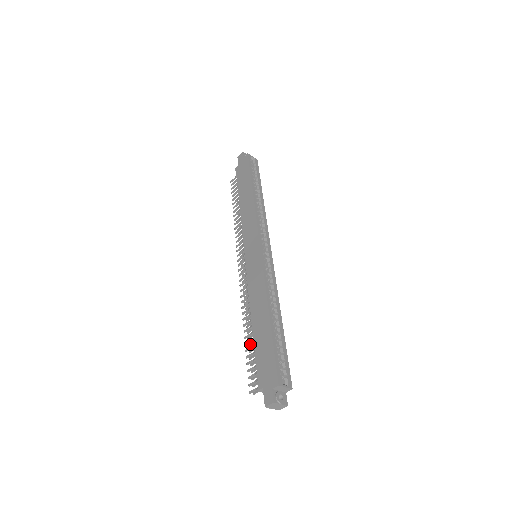
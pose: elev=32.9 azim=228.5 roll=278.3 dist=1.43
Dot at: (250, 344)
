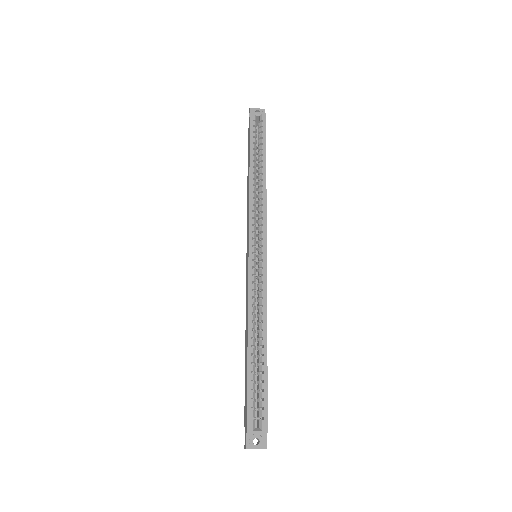
Dot at: occluded
